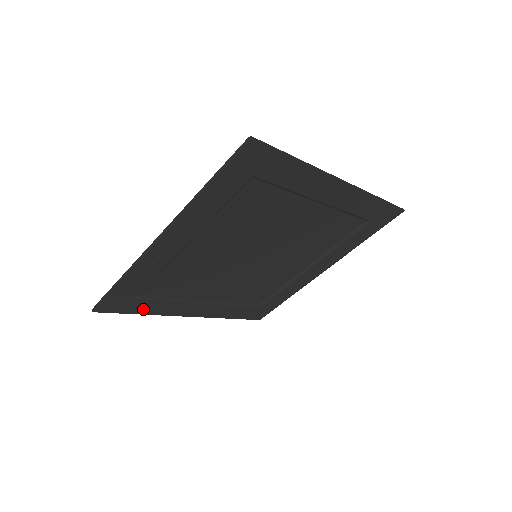
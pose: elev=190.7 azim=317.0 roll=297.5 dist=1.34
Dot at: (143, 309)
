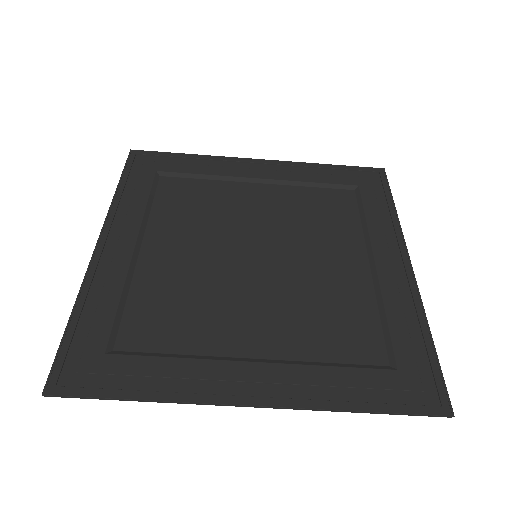
Dot at: (138, 388)
